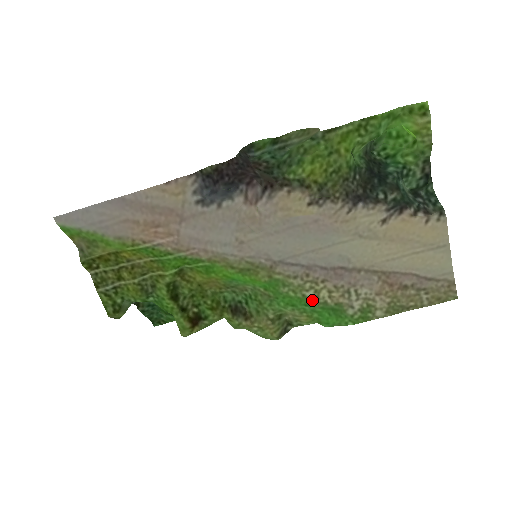
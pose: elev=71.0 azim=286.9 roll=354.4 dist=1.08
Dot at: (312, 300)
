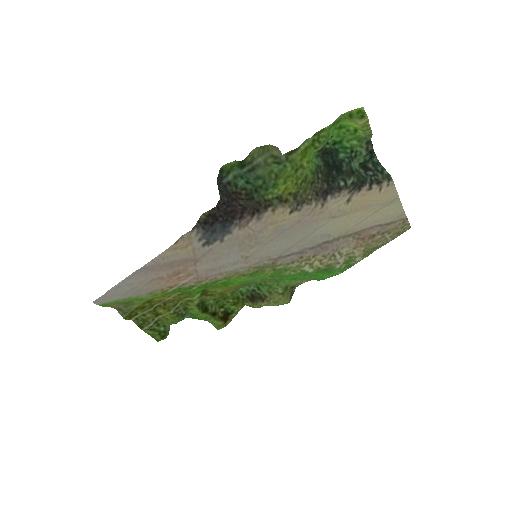
Dot at: (308, 271)
